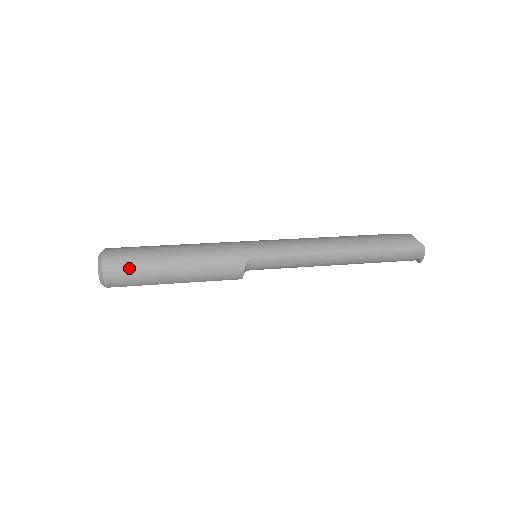
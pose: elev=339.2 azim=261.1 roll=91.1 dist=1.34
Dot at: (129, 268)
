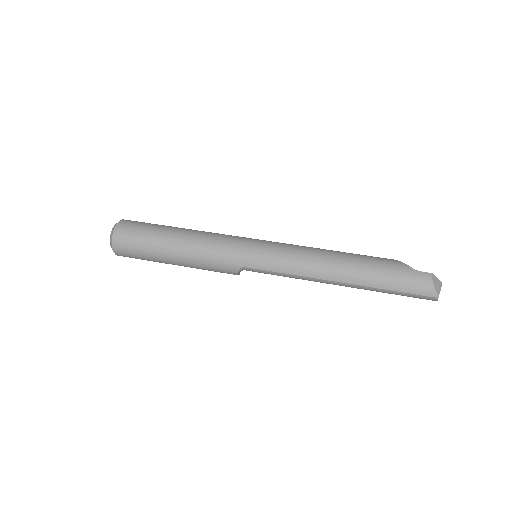
Dot at: (134, 252)
